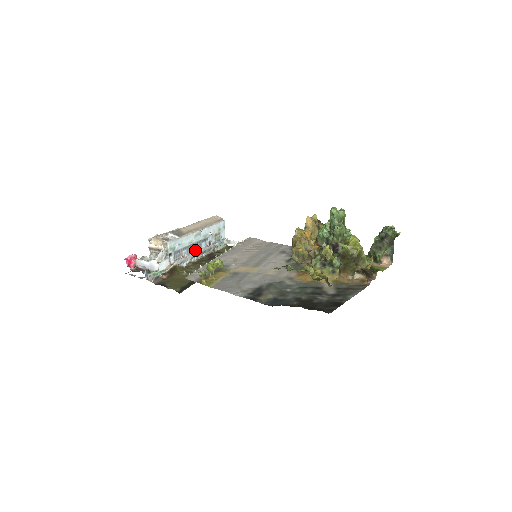
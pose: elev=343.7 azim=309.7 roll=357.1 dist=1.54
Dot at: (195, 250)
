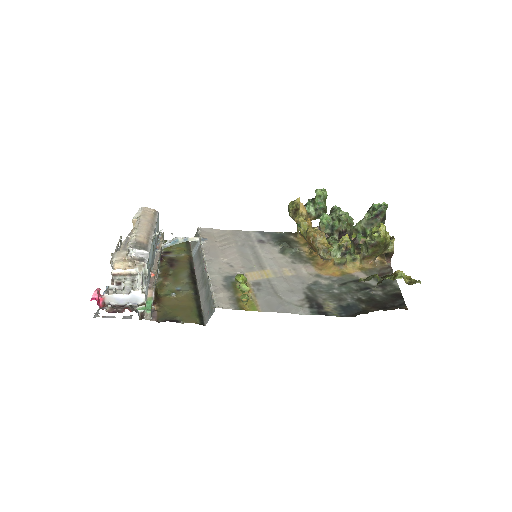
Dot at: (153, 259)
